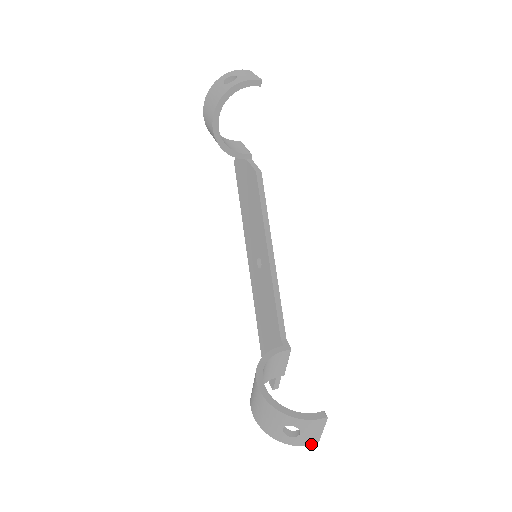
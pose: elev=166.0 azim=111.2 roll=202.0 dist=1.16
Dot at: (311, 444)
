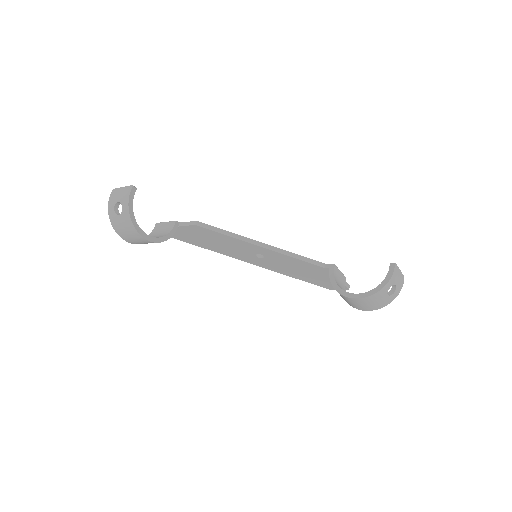
Dot at: (403, 282)
